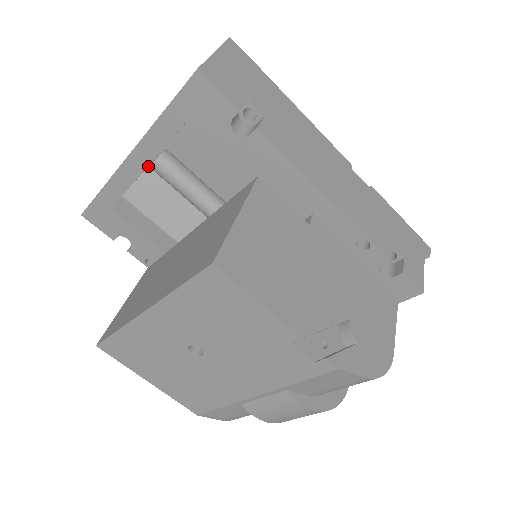
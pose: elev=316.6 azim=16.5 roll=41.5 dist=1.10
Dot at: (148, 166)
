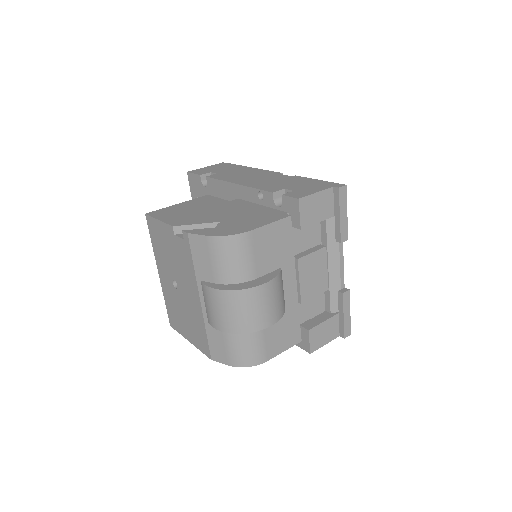
Dot at: occluded
